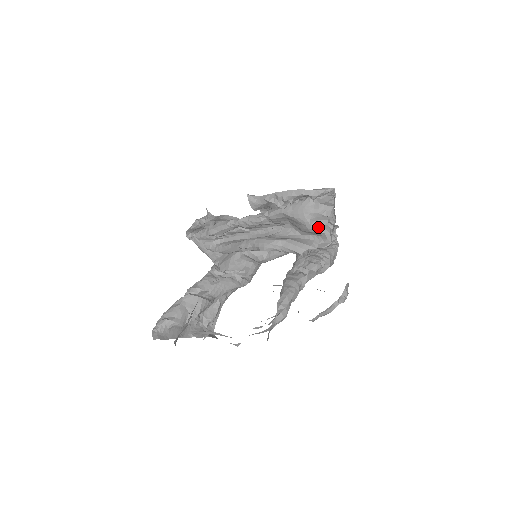
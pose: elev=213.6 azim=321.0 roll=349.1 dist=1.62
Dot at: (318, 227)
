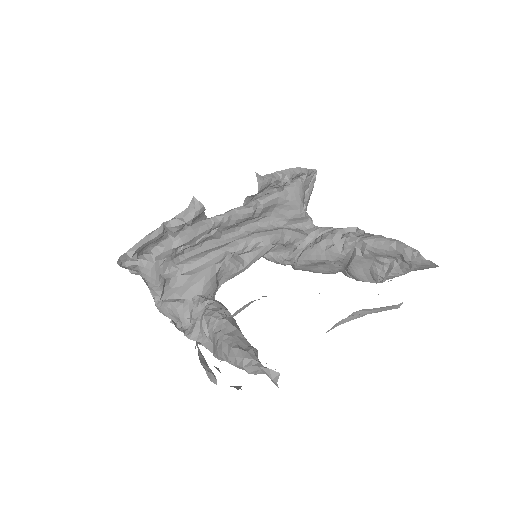
Dot at: occluded
